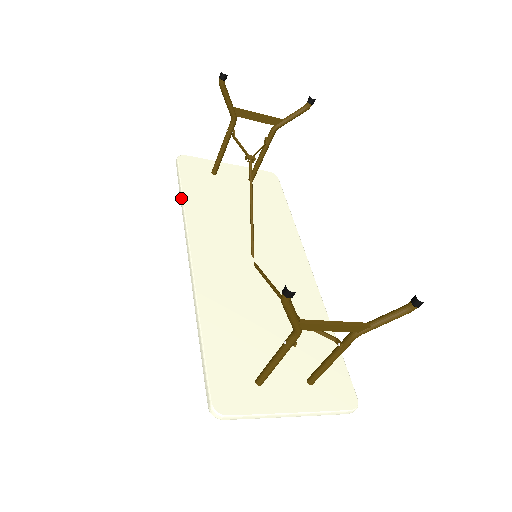
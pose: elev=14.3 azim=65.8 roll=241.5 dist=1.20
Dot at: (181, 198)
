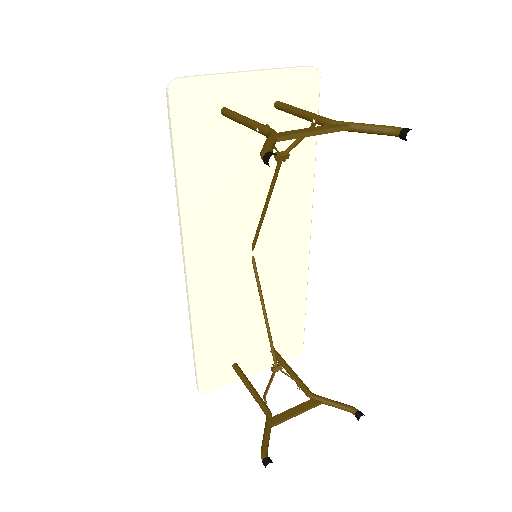
Dot at: (176, 184)
